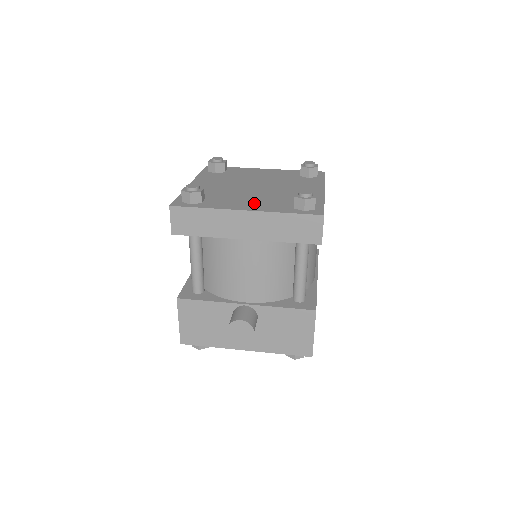
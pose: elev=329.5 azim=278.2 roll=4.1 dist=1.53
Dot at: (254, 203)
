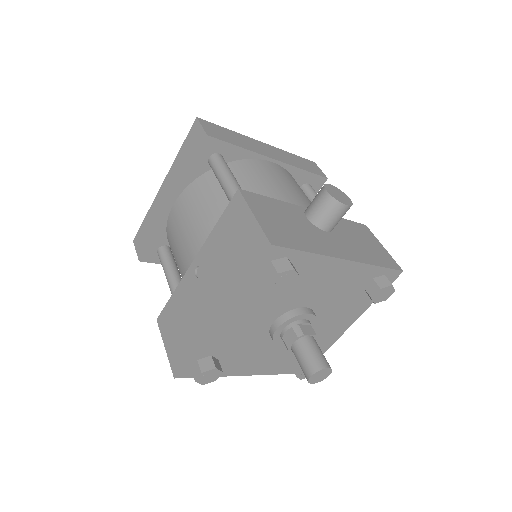
Dot at: occluded
